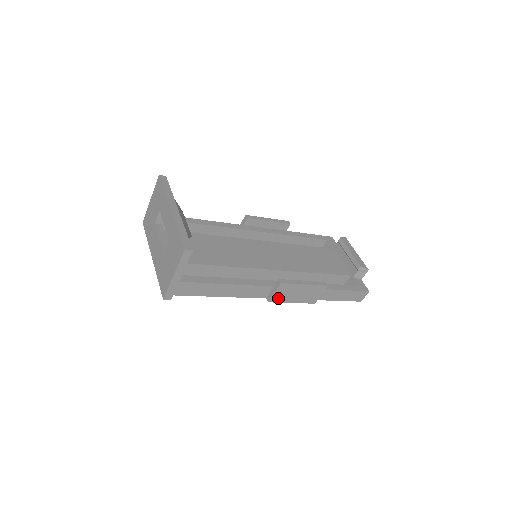
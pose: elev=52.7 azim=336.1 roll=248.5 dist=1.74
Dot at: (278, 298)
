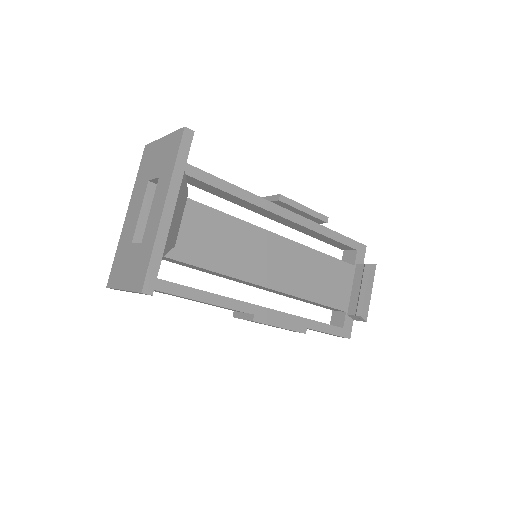
Dot at: occluded
